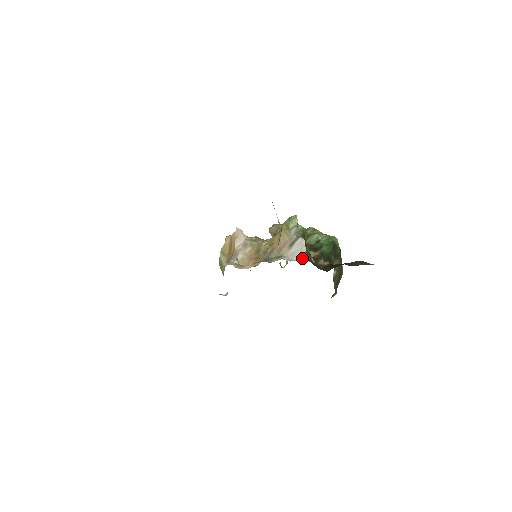
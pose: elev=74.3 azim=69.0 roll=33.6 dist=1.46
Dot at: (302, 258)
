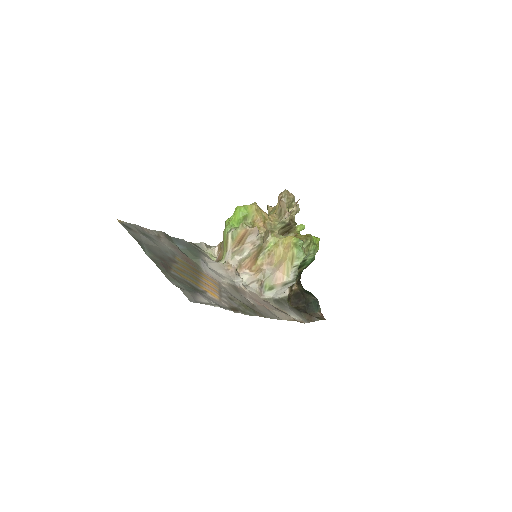
Dot at: (285, 294)
